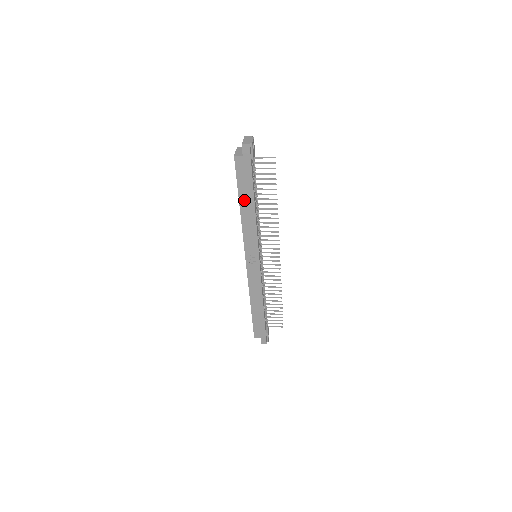
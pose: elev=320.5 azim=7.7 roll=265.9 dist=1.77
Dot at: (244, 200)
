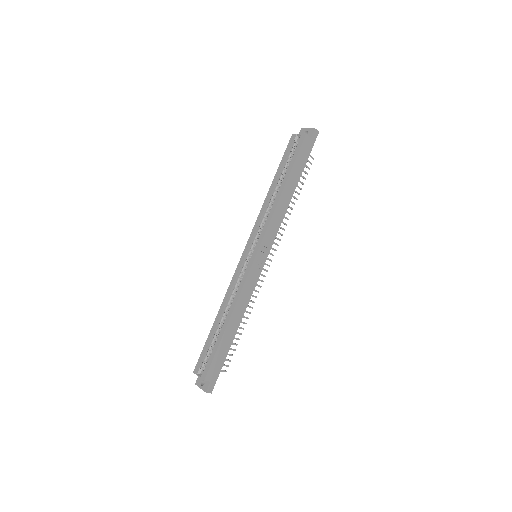
Dot at: (290, 181)
